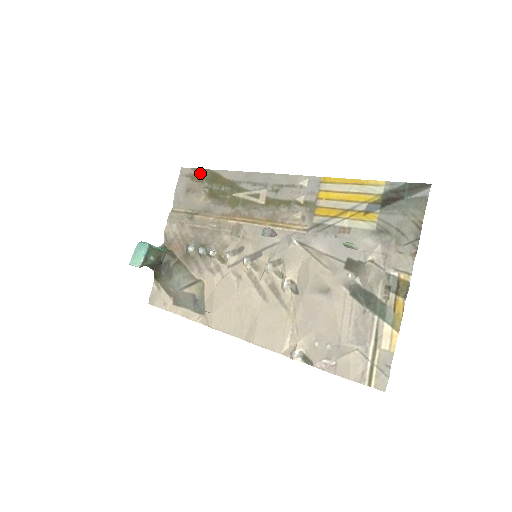
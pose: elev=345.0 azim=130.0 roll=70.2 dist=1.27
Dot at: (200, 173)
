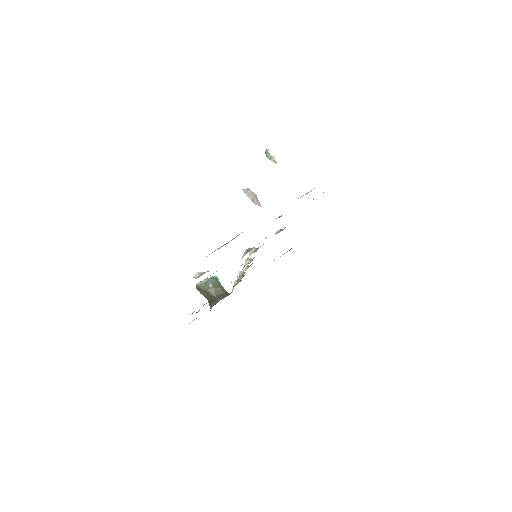
Dot at: occluded
